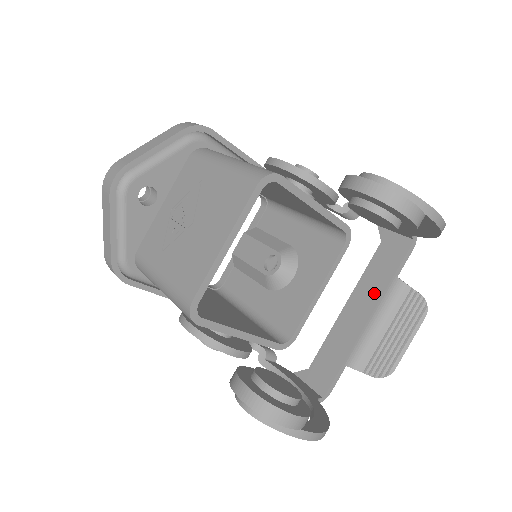
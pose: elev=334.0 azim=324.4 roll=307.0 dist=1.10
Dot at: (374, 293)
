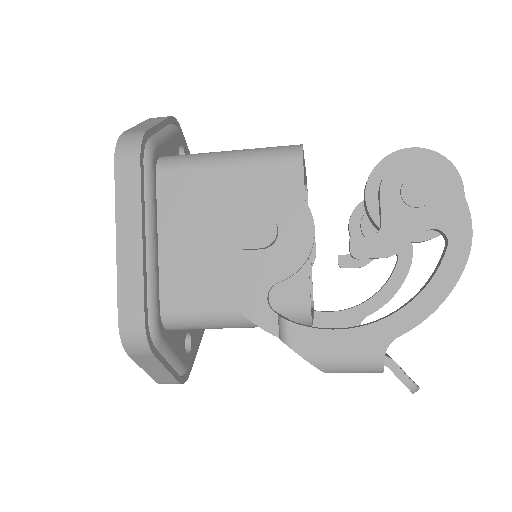
Dot at: occluded
